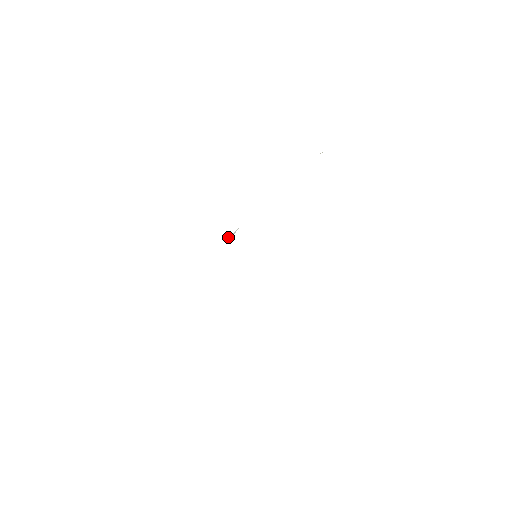
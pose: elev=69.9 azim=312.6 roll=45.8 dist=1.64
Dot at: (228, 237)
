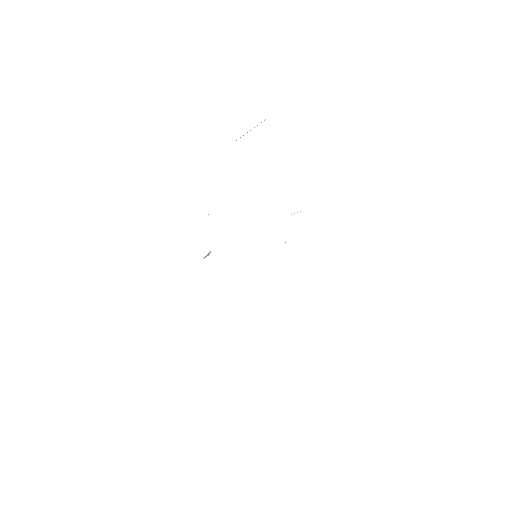
Dot at: occluded
